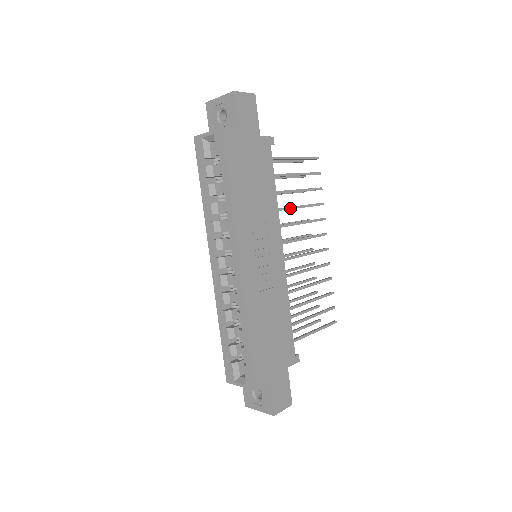
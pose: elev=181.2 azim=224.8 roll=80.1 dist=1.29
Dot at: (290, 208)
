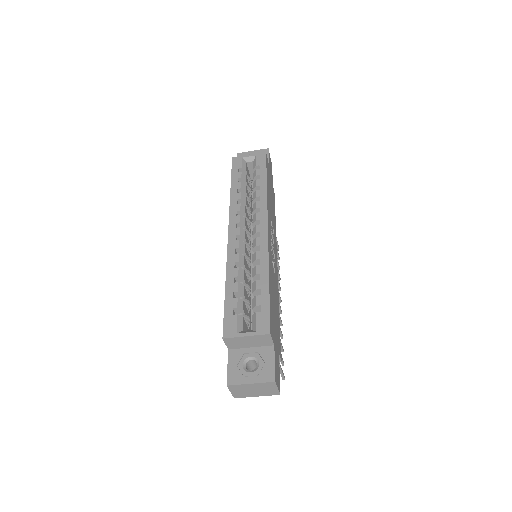
Dot at: occluded
